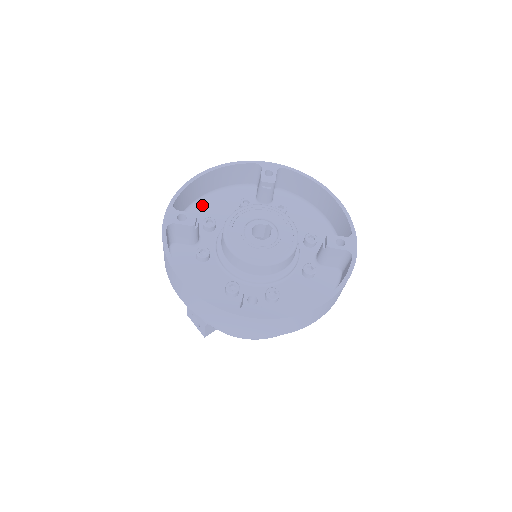
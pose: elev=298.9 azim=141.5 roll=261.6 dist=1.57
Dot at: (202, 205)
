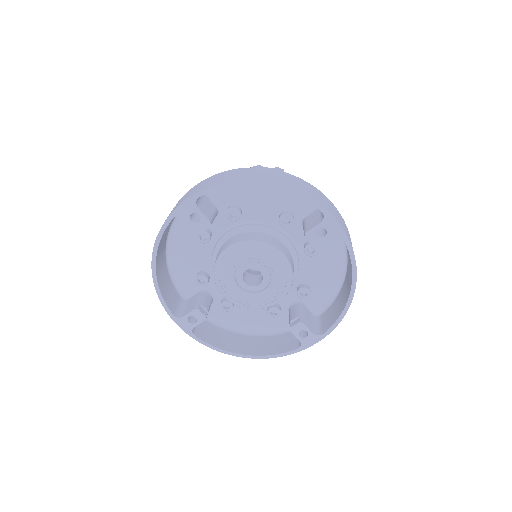
Dot at: (176, 265)
